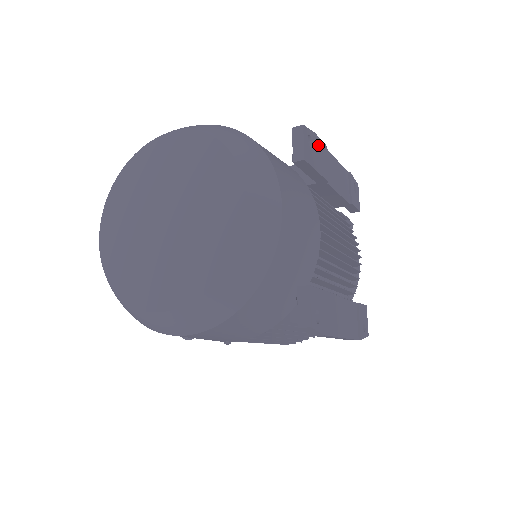
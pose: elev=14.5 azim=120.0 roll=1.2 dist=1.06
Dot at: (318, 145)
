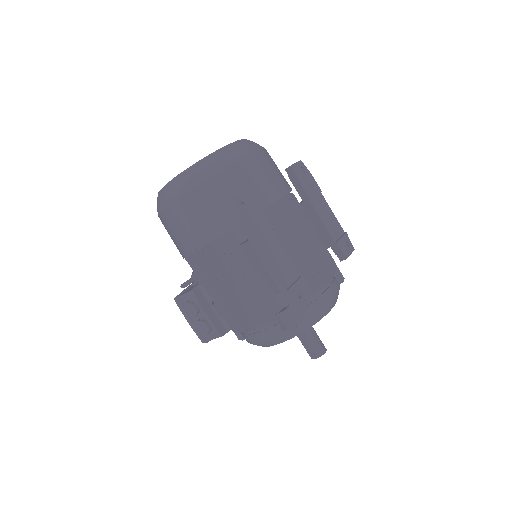
Dot at: (311, 181)
